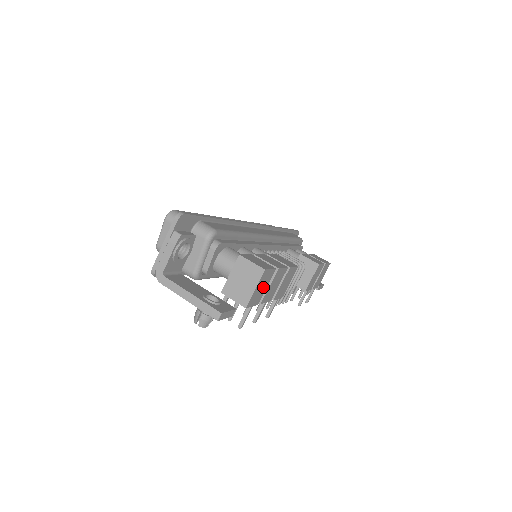
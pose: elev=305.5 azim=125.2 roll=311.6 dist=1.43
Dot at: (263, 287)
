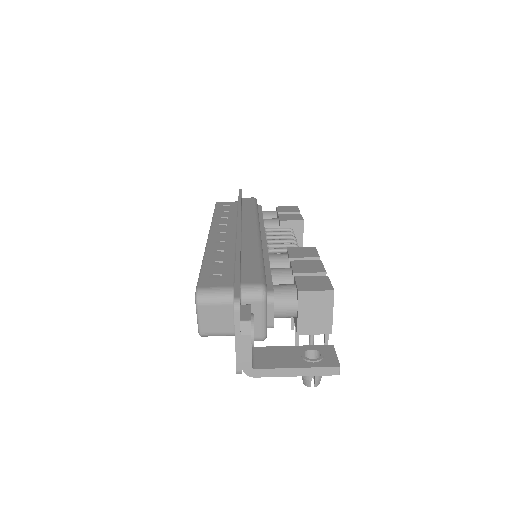
Dot at: occluded
